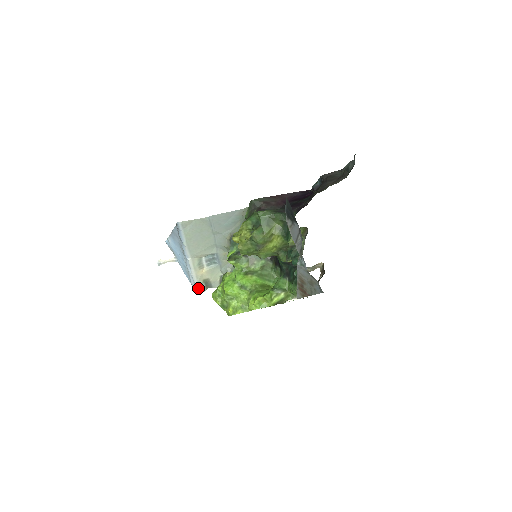
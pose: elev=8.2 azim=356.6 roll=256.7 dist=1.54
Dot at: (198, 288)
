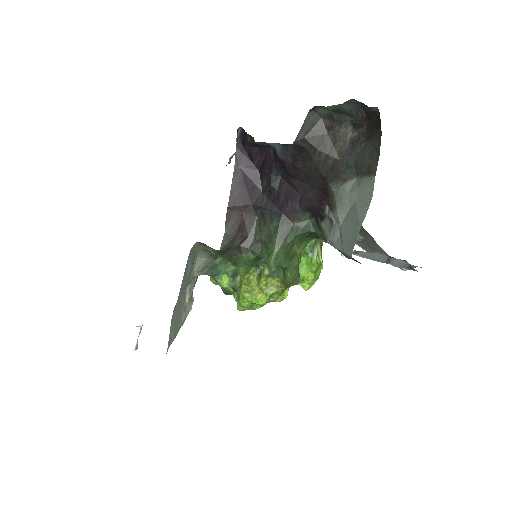
Dot at: (191, 307)
